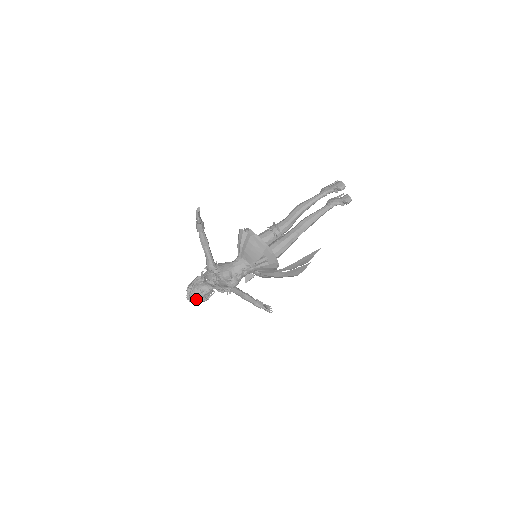
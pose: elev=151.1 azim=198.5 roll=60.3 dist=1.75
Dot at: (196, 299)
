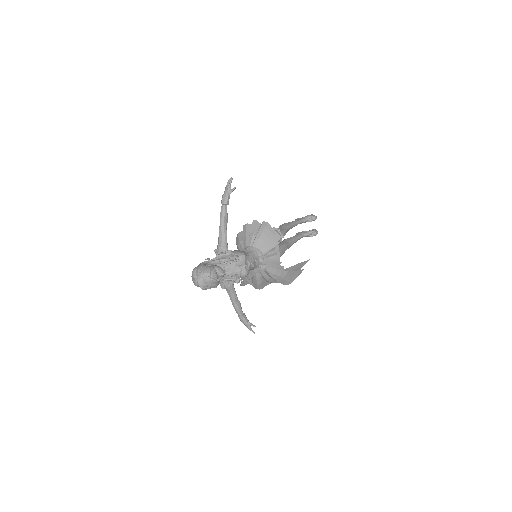
Dot at: (210, 279)
